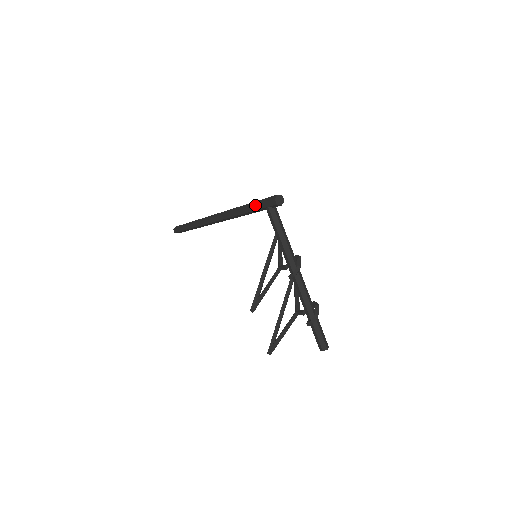
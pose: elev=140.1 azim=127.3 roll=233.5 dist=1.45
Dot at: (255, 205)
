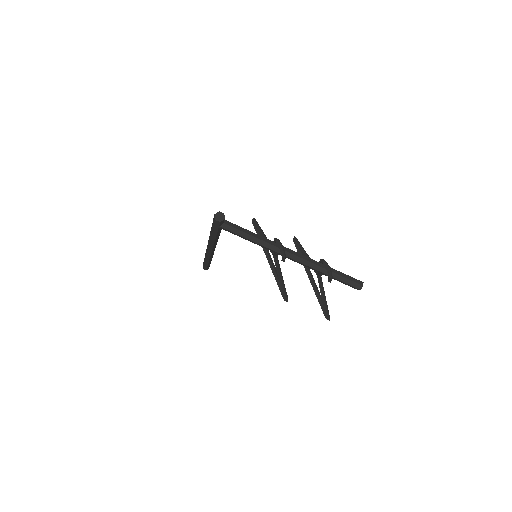
Dot at: (213, 230)
